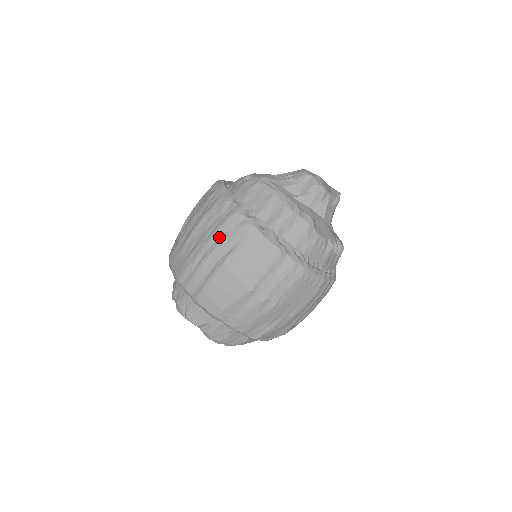
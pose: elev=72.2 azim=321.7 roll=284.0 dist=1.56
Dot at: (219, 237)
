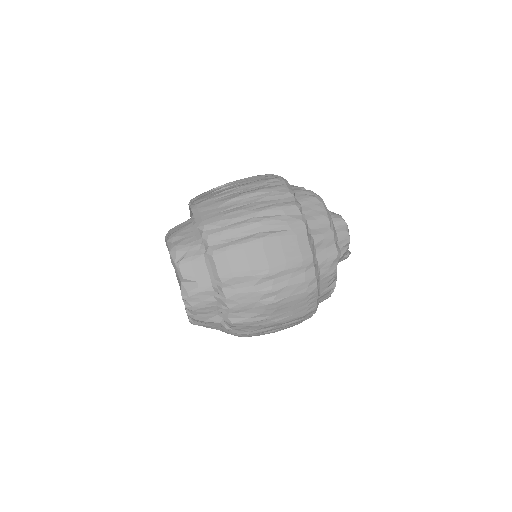
Dot at: (270, 214)
